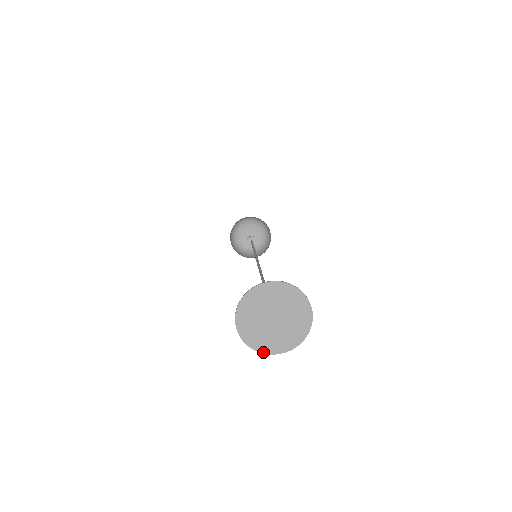
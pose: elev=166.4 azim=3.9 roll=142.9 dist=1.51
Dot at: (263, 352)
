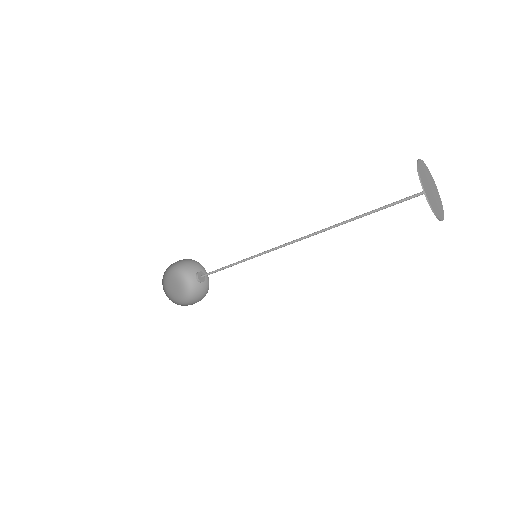
Dot at: (437, 215)
